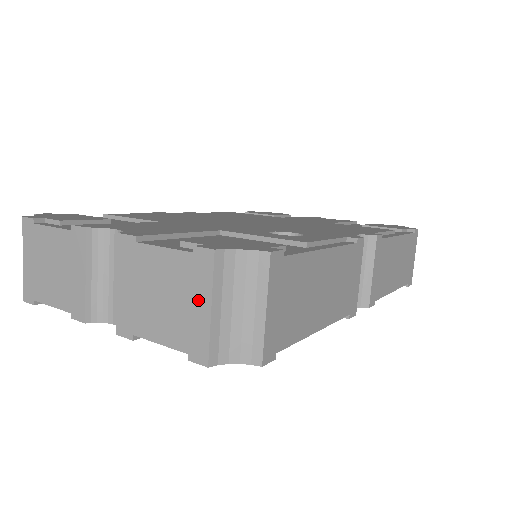
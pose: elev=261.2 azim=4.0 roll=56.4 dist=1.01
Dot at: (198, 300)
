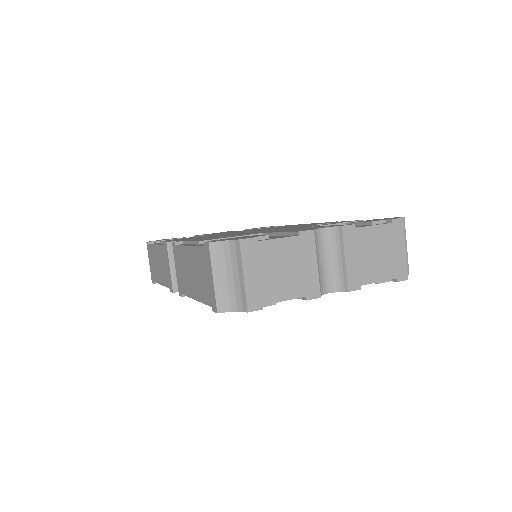
Dot at: (398, 247)
